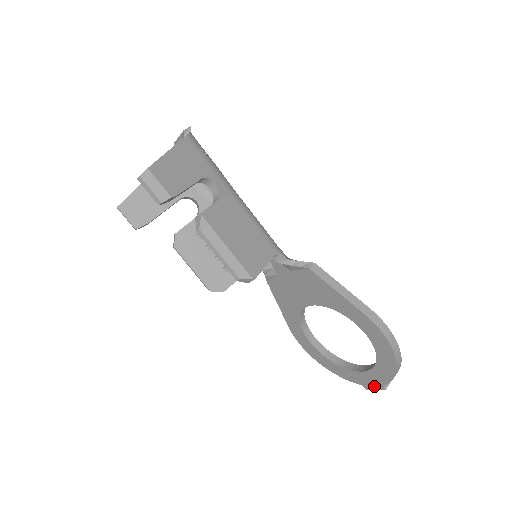
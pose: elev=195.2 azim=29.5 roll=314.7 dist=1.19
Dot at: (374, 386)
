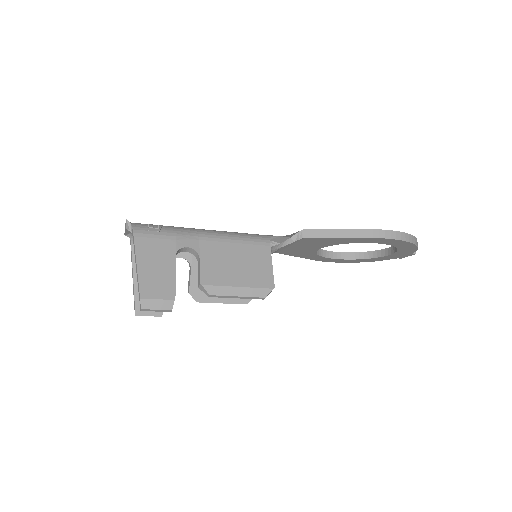
Dot at: (406, 256)
